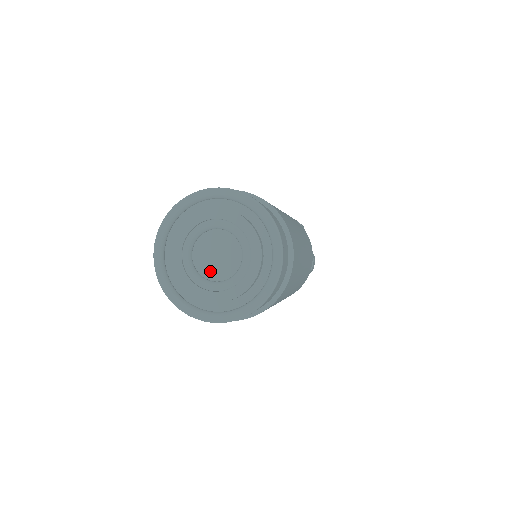
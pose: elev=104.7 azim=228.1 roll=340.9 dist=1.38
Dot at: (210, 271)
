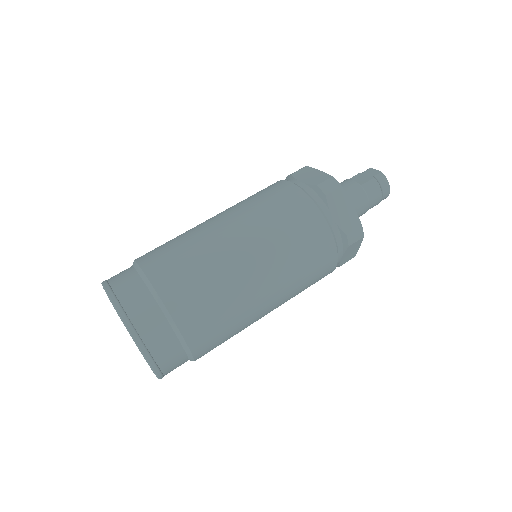
Dot at: occluded
